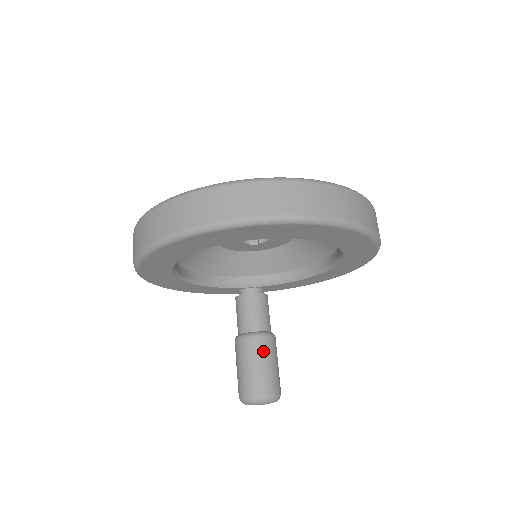
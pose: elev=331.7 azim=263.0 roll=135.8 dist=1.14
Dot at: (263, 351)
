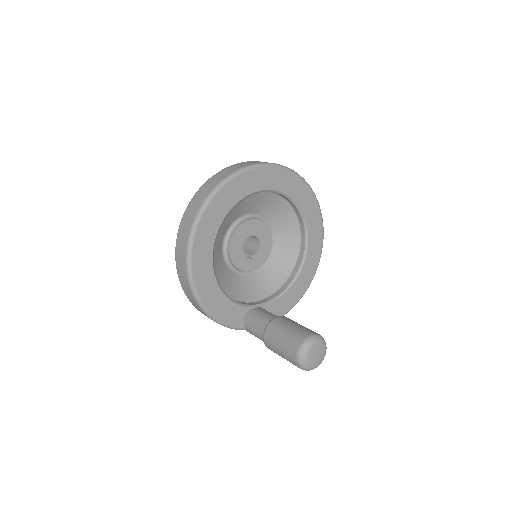
Dot at: (292, 321)
